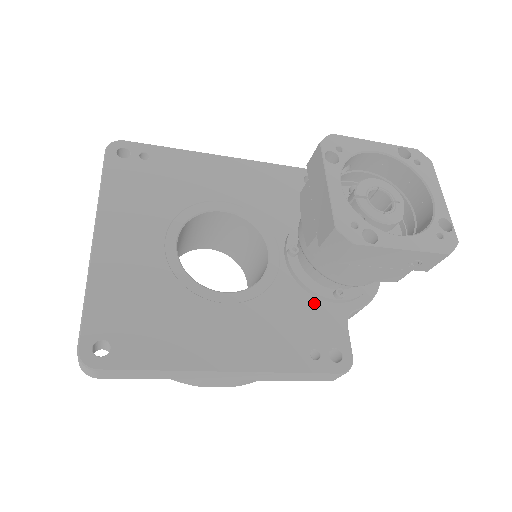
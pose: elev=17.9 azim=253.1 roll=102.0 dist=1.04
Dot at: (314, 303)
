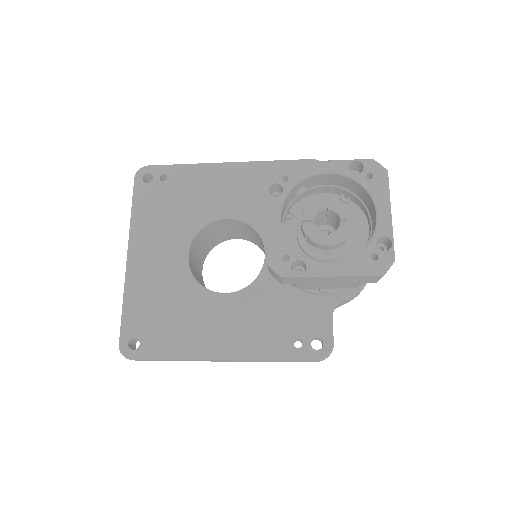
Dot at: (302, 297)
